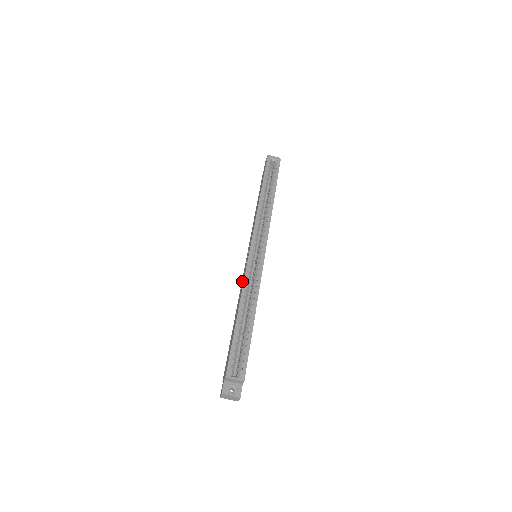
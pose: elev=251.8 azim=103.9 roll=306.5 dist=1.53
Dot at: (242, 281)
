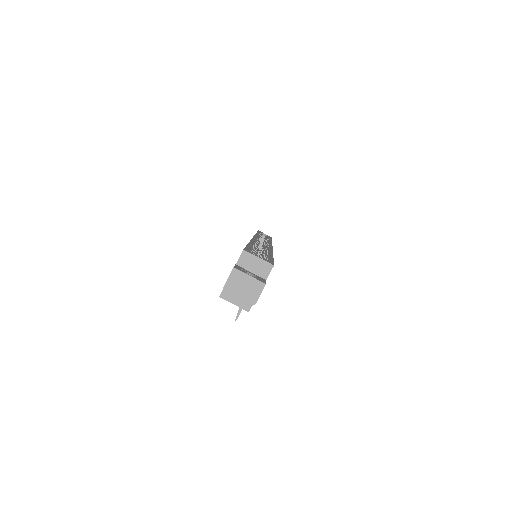
Dot at: occluded
